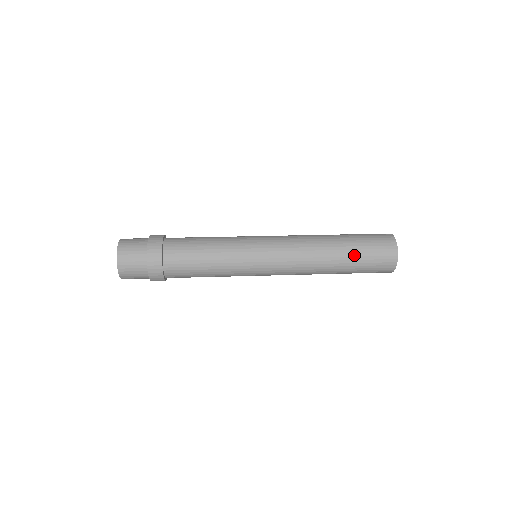
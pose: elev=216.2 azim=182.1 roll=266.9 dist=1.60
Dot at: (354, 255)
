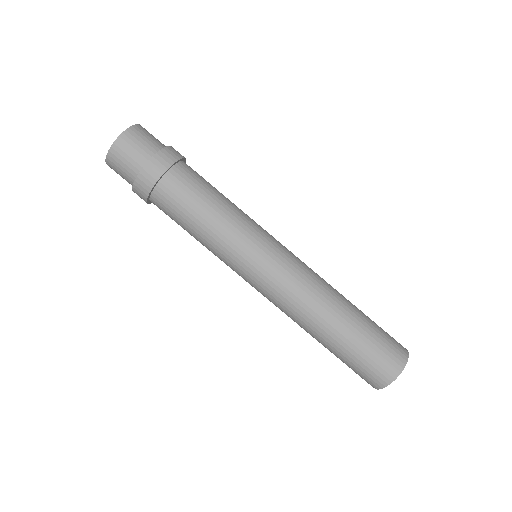
Dot at: (343, 349)
